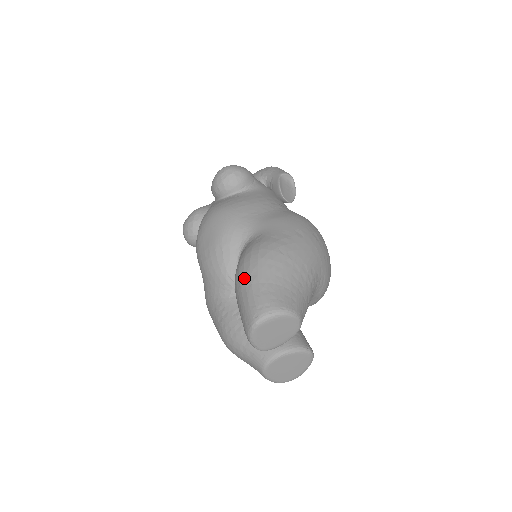
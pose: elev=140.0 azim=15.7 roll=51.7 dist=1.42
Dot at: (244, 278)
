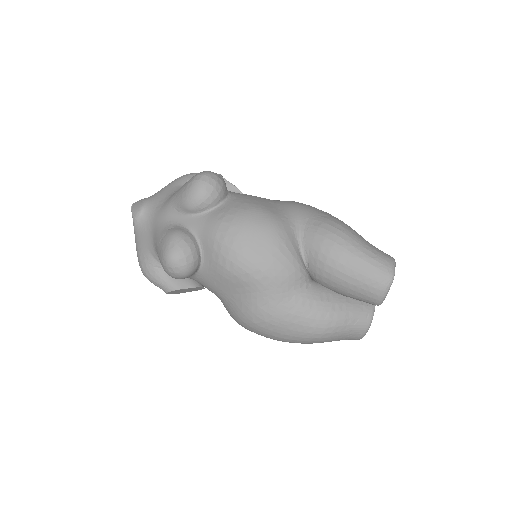
Dot at: (350, 252)
